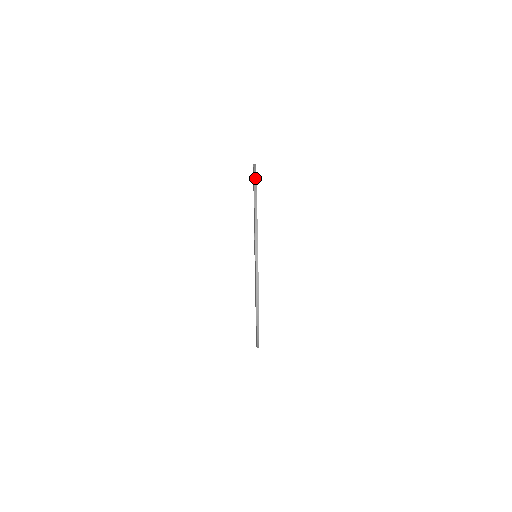
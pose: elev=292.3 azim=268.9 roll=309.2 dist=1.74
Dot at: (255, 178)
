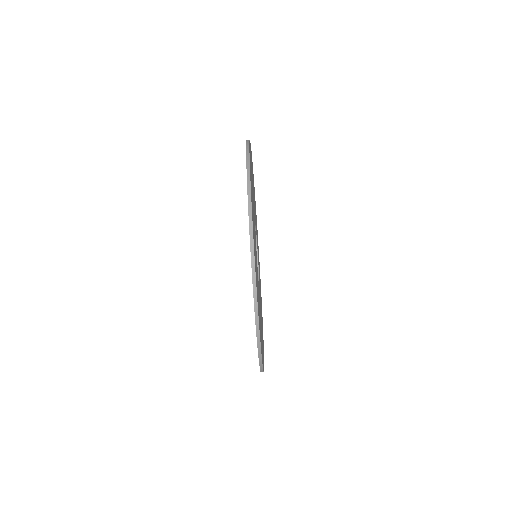
Dot at: (252, 251)
